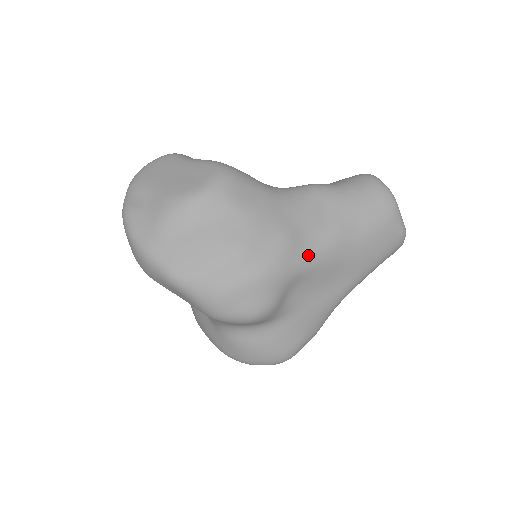
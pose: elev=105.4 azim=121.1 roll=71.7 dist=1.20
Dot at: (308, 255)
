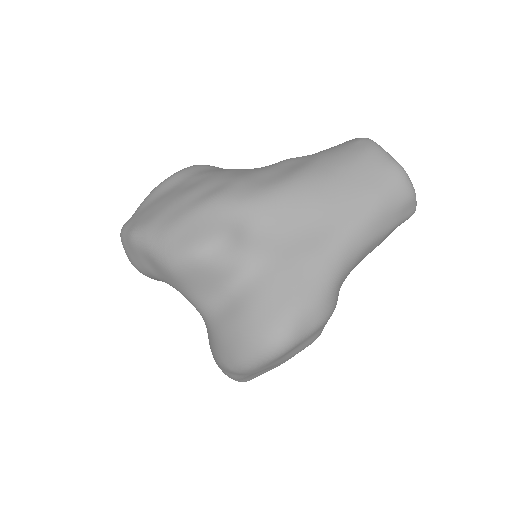
Dot at: (263, 190)
